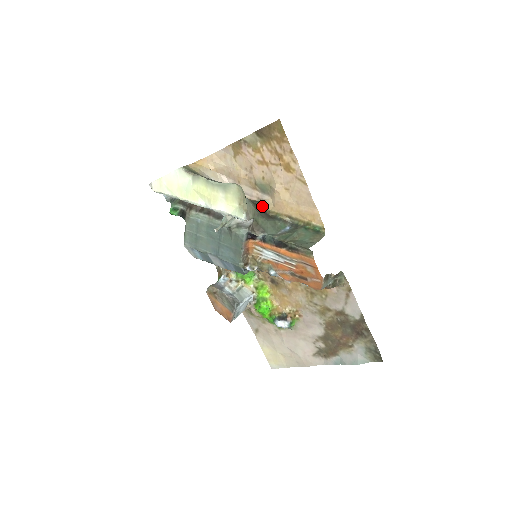
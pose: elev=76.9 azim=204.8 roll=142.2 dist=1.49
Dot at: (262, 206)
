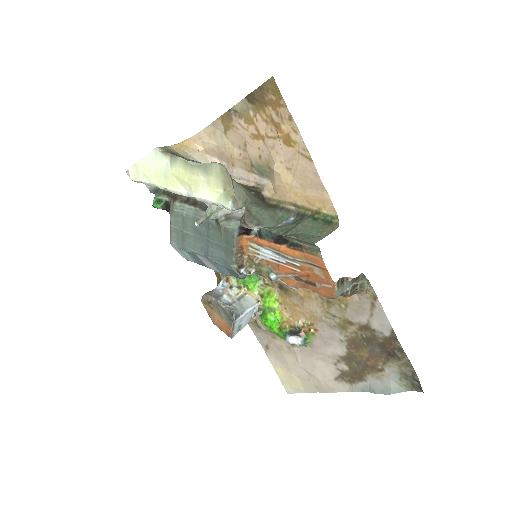
Dot at: (260, 192)
